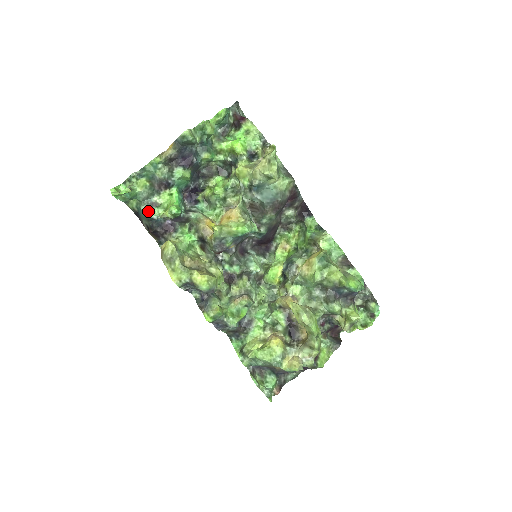
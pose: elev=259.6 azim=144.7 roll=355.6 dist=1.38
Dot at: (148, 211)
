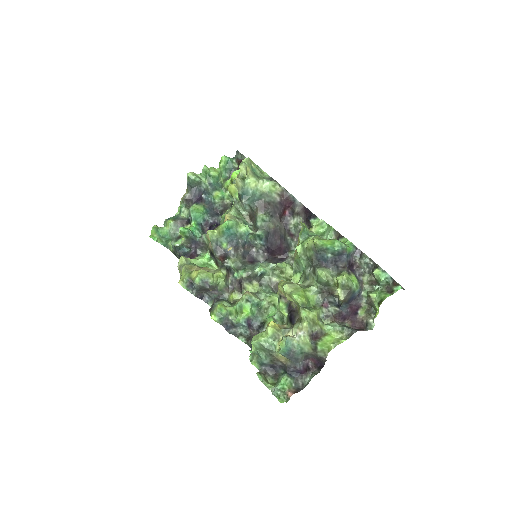
Dot at: (174, 243)
